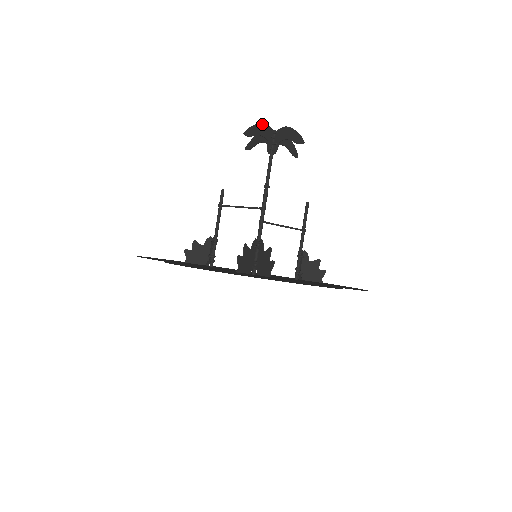
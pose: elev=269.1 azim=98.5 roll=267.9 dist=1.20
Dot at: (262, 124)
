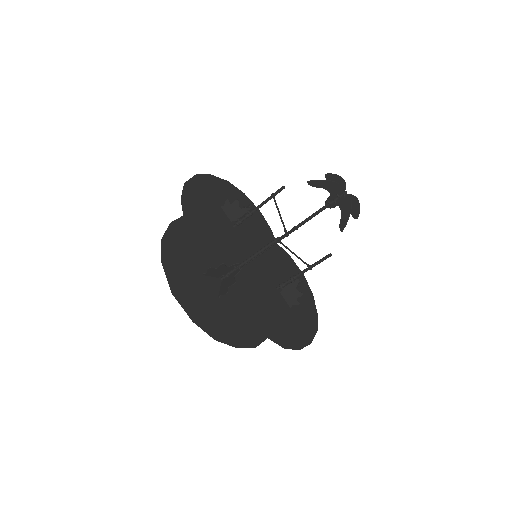
Dot at: (334, 183)
